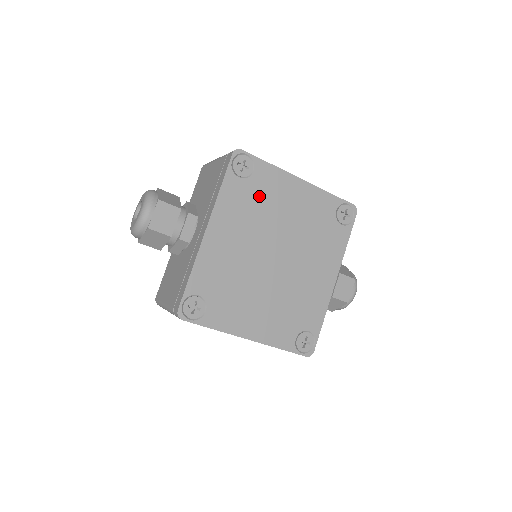
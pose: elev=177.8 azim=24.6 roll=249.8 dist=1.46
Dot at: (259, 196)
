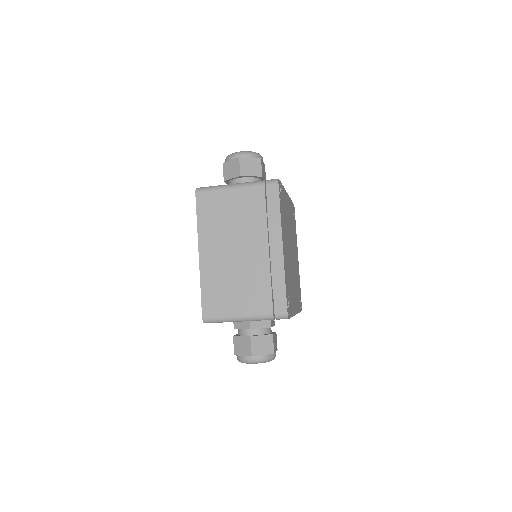
Dot at: occluded
